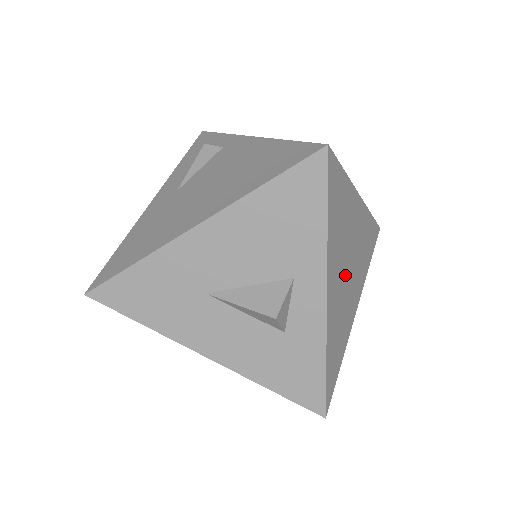
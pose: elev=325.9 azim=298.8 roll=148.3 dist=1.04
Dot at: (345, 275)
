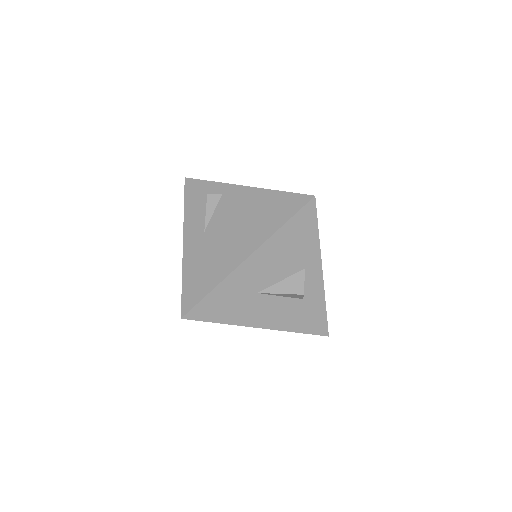
Dot at: occluded
